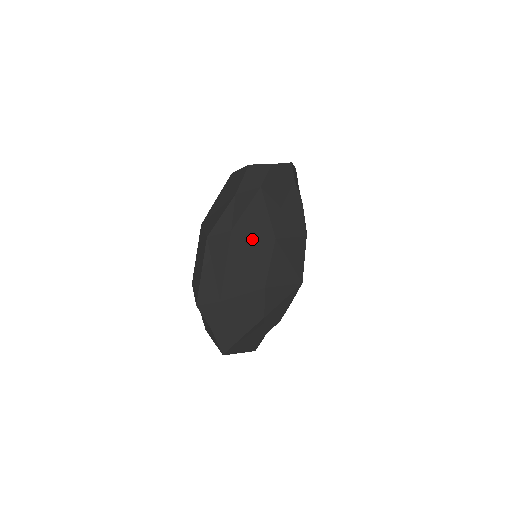
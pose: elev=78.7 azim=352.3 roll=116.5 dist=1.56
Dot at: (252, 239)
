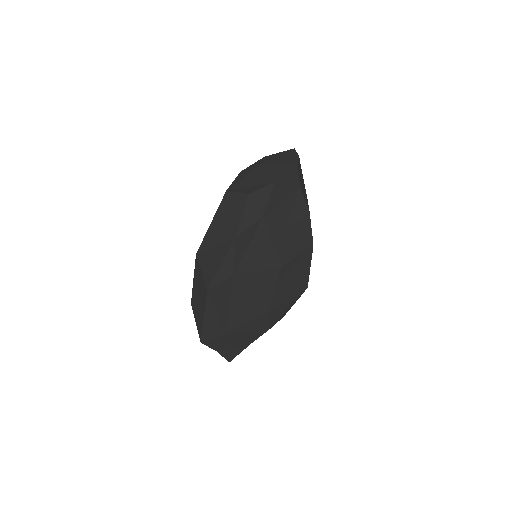
Dot at: (256, 275)
